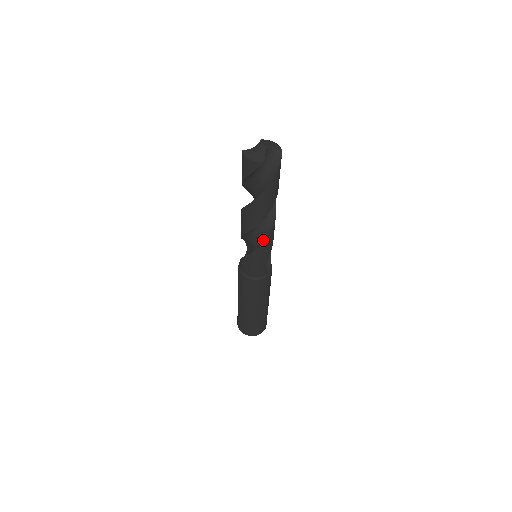
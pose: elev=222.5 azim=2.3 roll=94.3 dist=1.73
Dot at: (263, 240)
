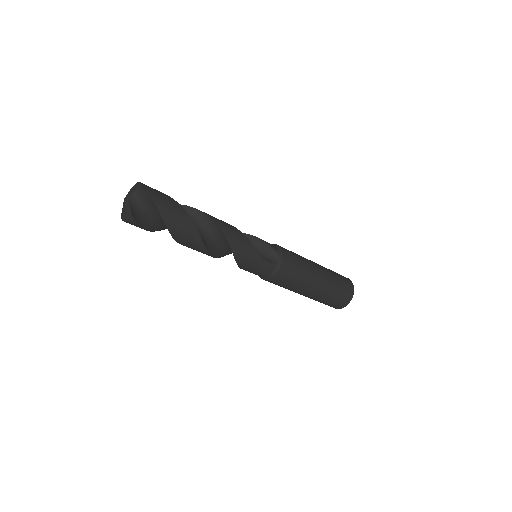
Dot at: (231, 249)
